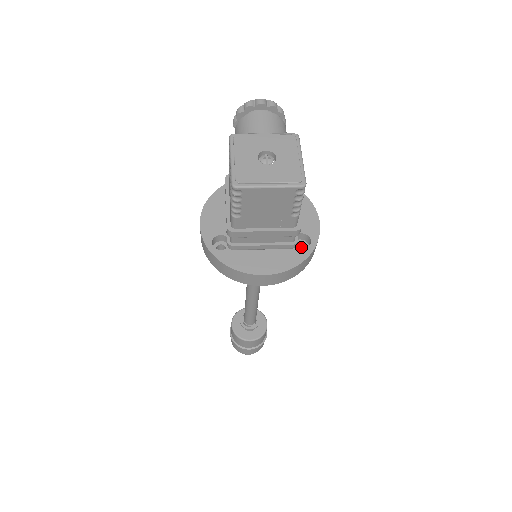
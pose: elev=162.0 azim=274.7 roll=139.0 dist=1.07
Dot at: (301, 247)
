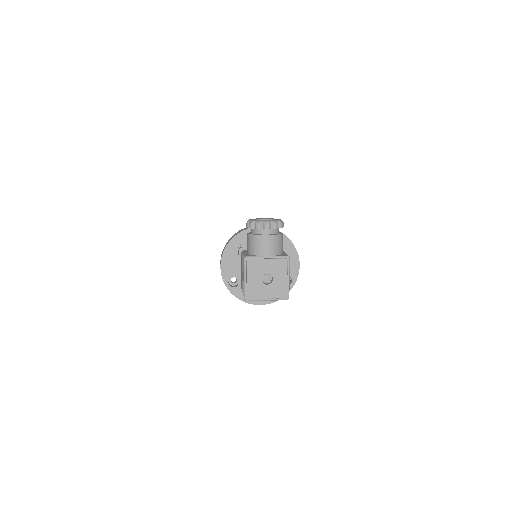
Dot at: occluded
